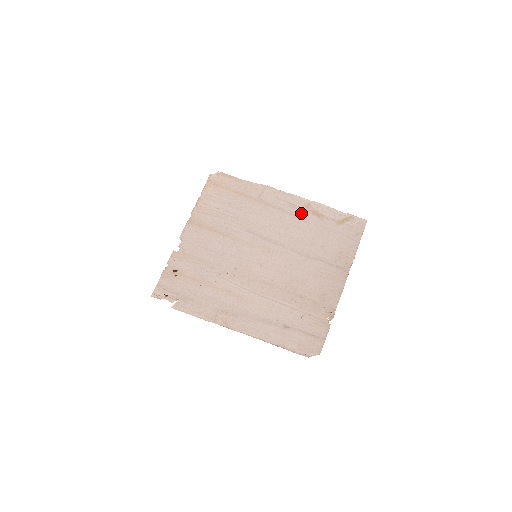
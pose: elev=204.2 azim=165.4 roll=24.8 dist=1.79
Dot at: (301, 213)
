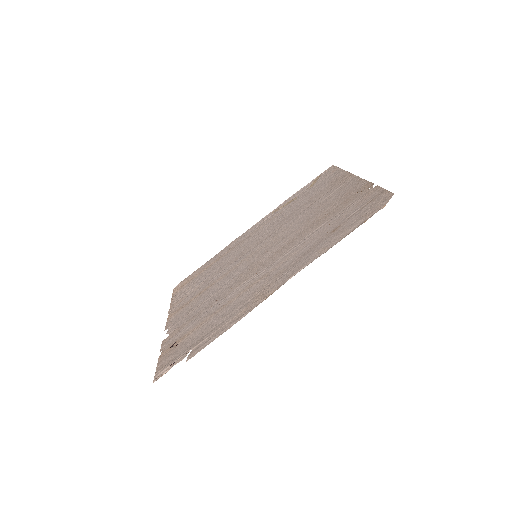
Dot at: (274, 215)
